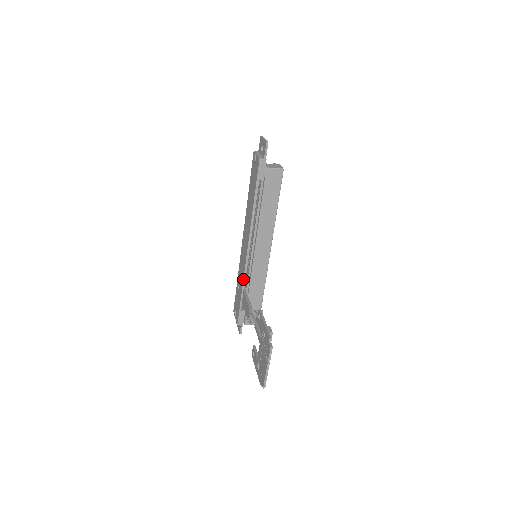
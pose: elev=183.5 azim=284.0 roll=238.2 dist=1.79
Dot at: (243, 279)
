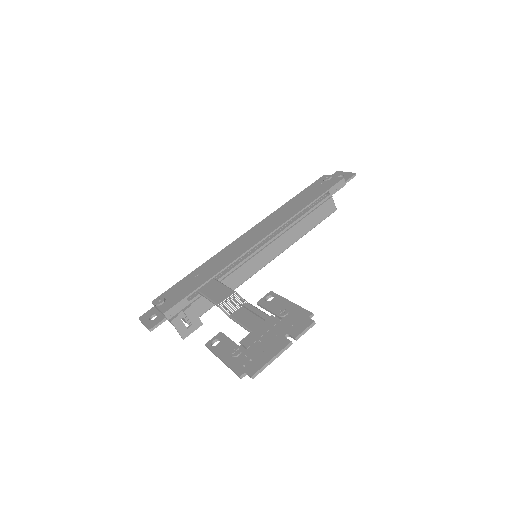
Dot at: (228, 265)
